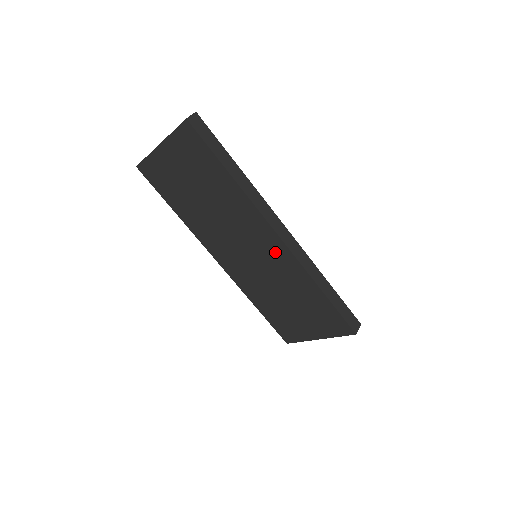
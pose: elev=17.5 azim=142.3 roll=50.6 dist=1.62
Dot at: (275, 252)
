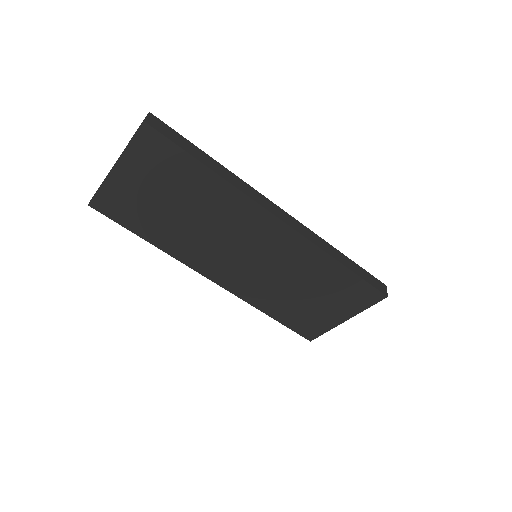
Dot at: (280, 241)
